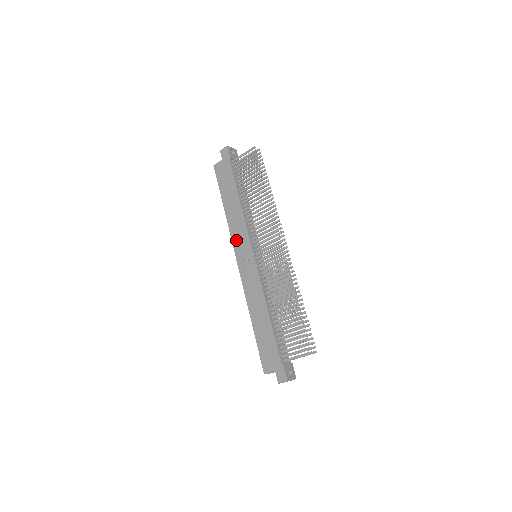
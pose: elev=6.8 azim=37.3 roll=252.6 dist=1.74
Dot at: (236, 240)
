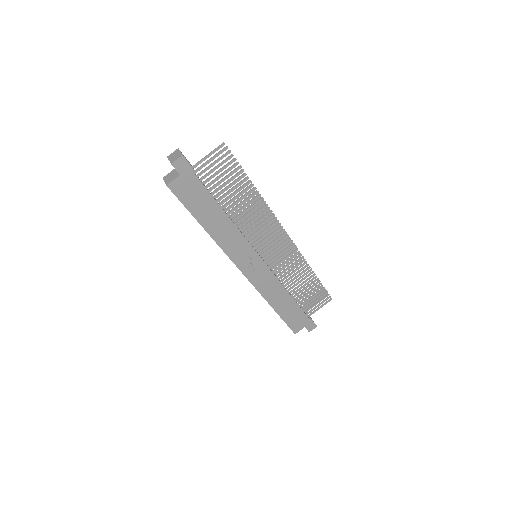
Dot at: (235, 255)
